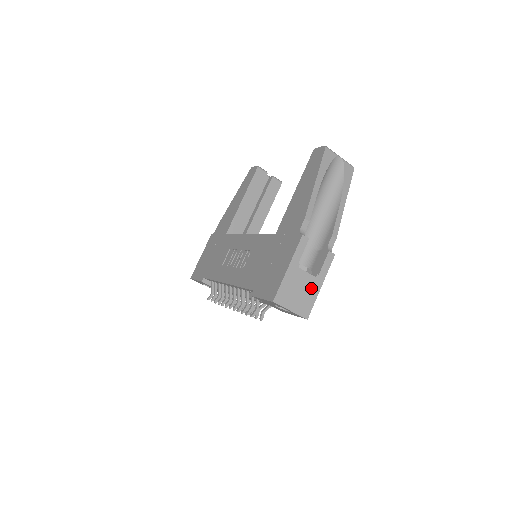
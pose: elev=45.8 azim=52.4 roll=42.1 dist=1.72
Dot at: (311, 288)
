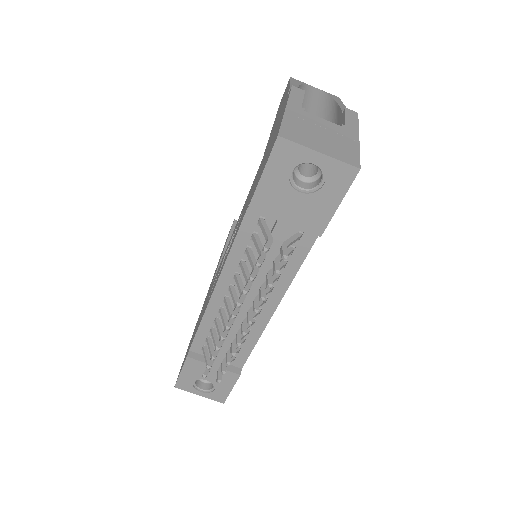
Dot at: (341, 136)
